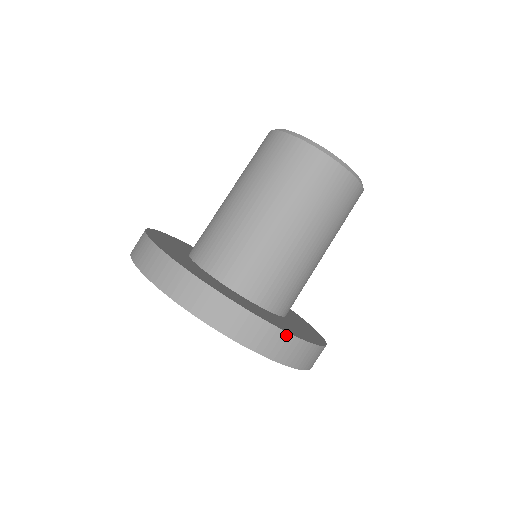
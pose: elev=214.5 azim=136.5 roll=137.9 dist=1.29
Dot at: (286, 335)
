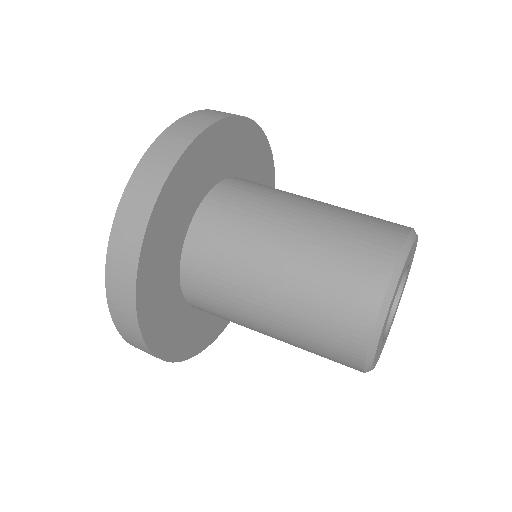
Dot at: (205, 346)
